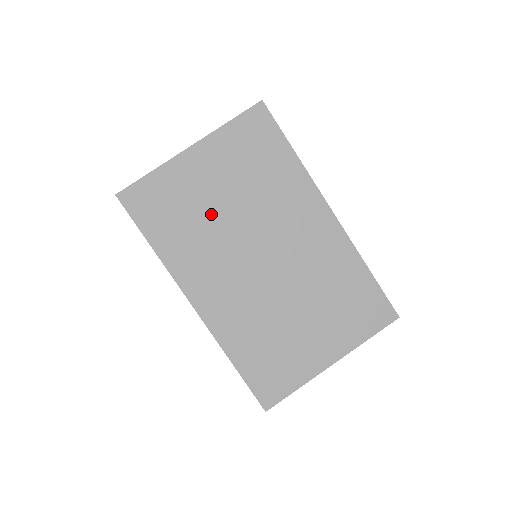
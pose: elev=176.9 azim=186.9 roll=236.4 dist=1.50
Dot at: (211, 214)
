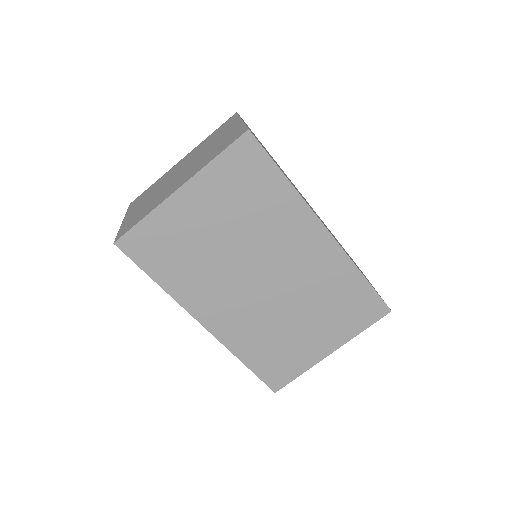
Dot at: (209, 248)
